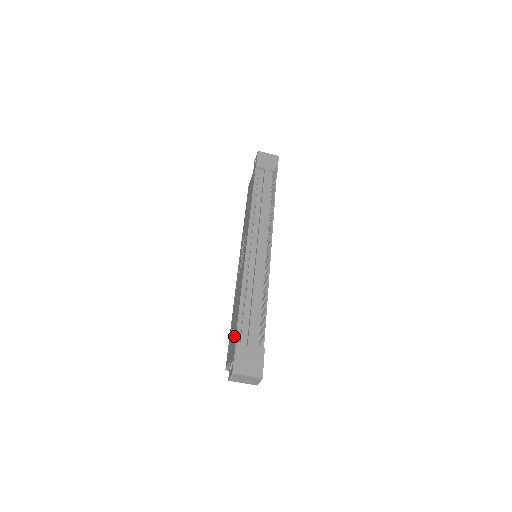
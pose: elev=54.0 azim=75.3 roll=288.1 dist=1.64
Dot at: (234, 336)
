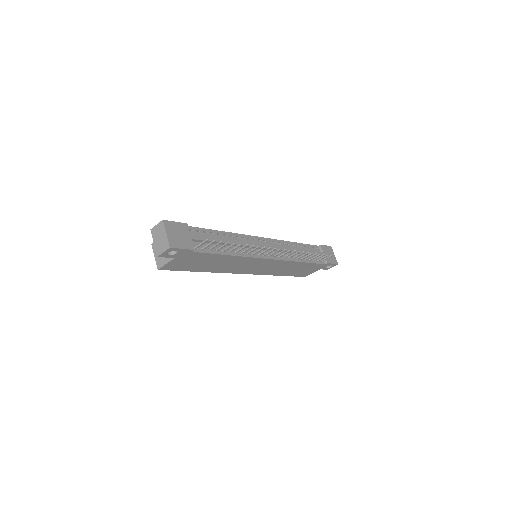
Dot at: occluded
